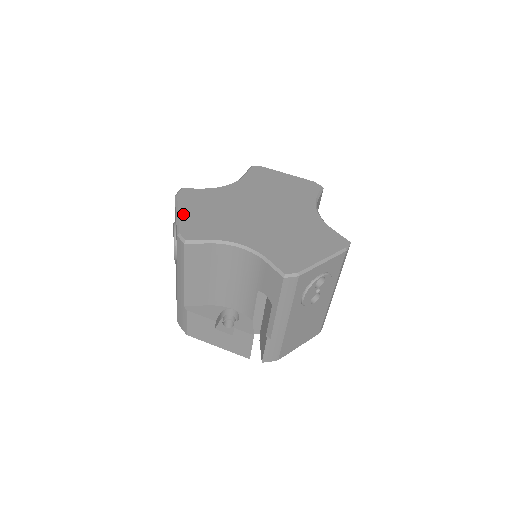
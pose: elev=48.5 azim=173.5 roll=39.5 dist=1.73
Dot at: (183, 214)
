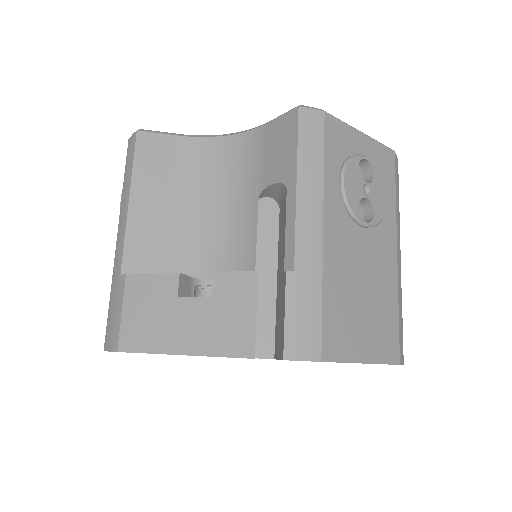
Dot at: occluded
